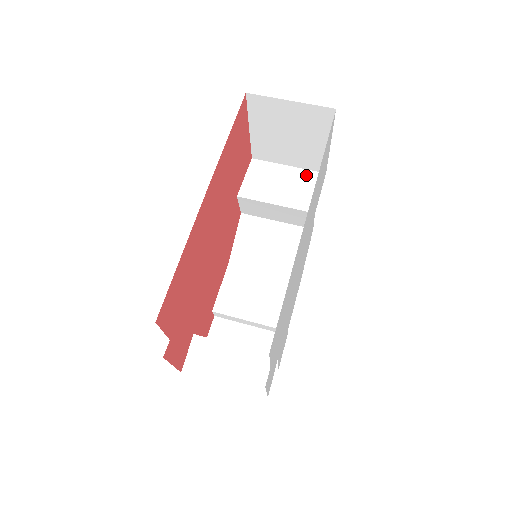
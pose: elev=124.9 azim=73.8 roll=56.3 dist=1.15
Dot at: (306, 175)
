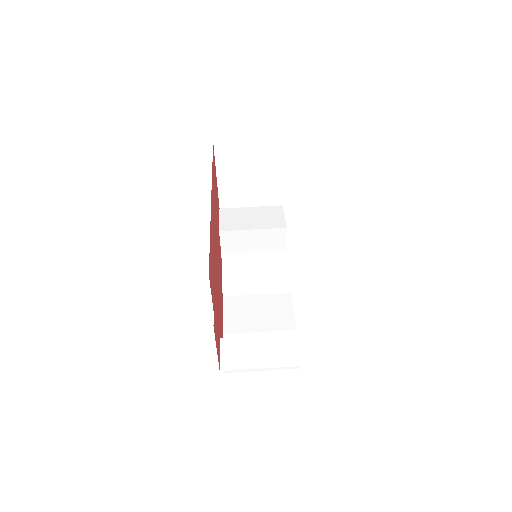
Dot at: (268, 209)
